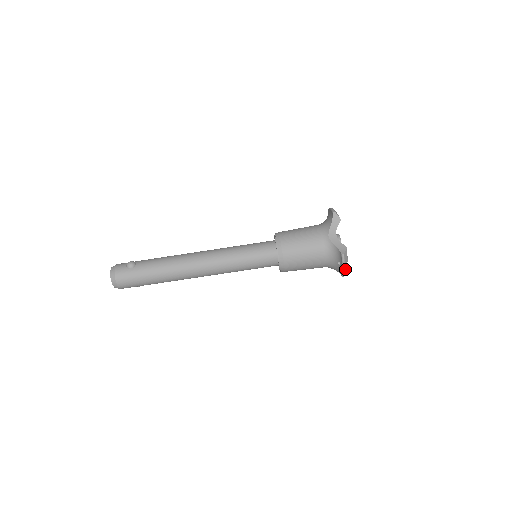
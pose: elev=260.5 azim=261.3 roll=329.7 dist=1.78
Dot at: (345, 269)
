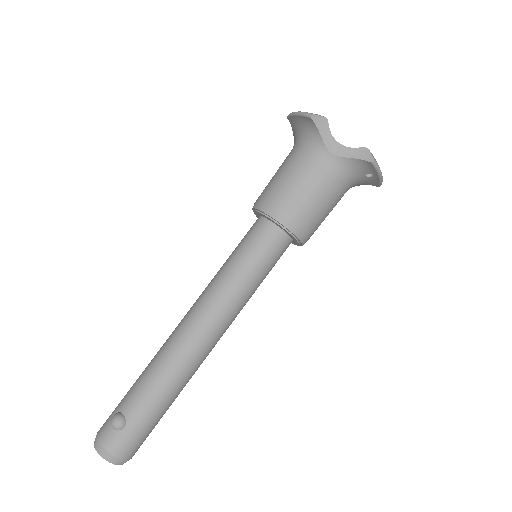
Dot at: (381, 176)
